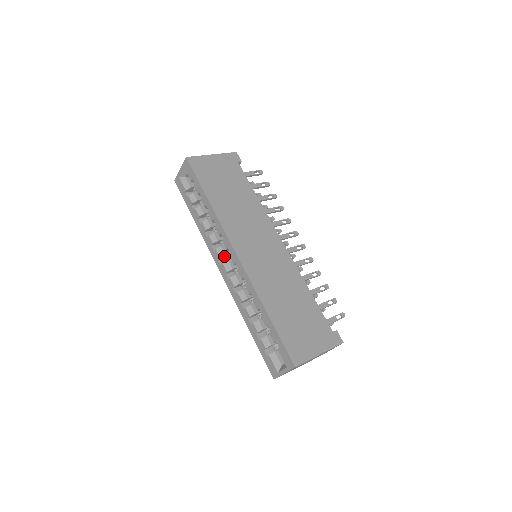
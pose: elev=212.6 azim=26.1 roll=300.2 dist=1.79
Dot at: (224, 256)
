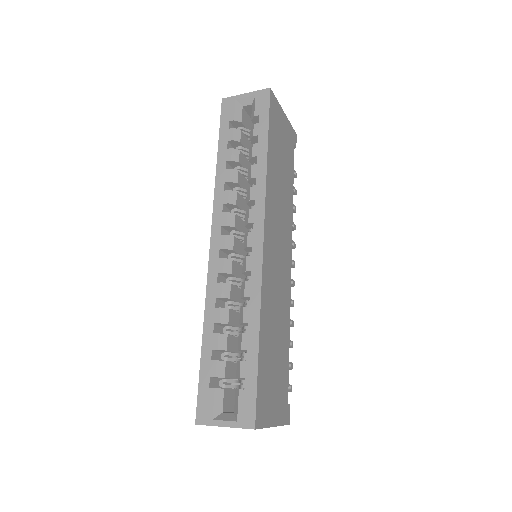
Dot at: (230, 227)
